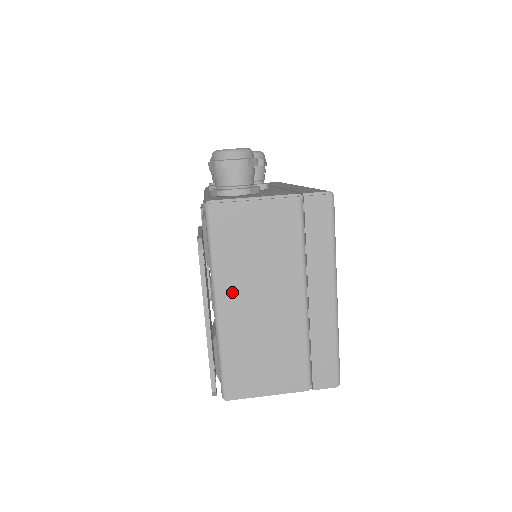
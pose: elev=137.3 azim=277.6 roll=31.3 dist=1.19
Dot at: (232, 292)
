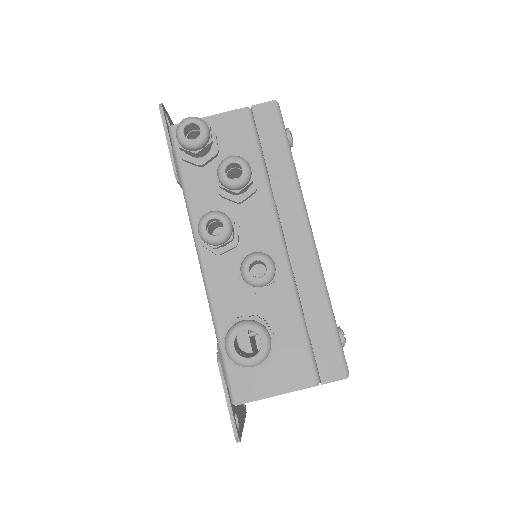
Dot at: occluded
